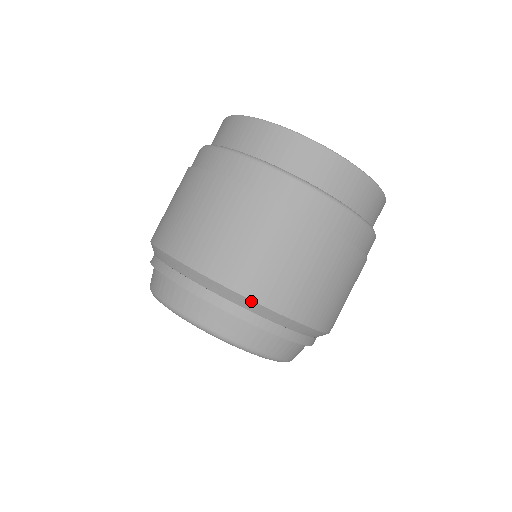
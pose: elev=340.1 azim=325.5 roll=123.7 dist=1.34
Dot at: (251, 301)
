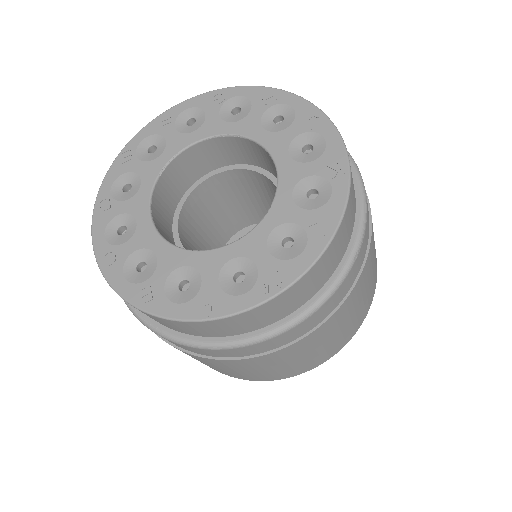
Dot at: (239, 378)
